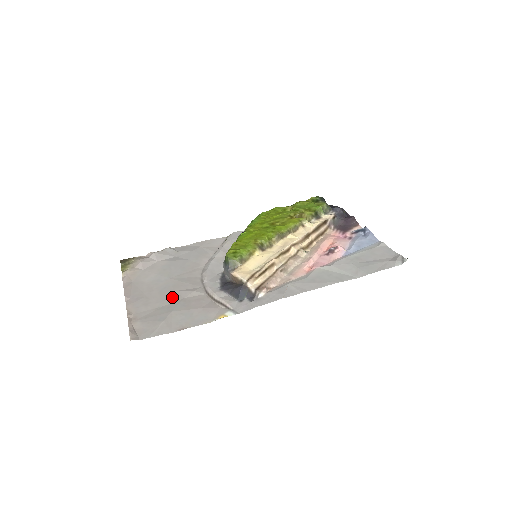
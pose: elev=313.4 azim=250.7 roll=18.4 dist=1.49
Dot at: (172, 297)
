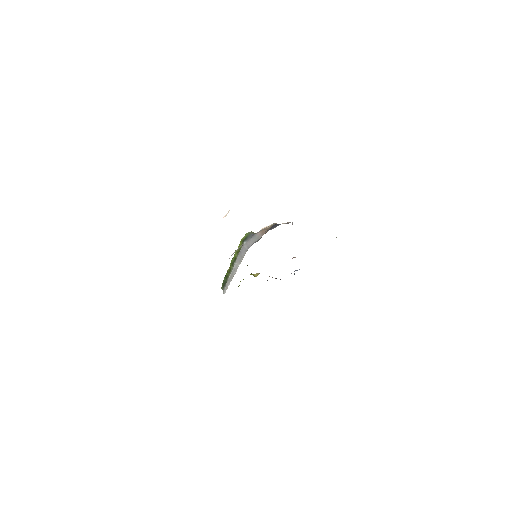
Dot at: occluded
